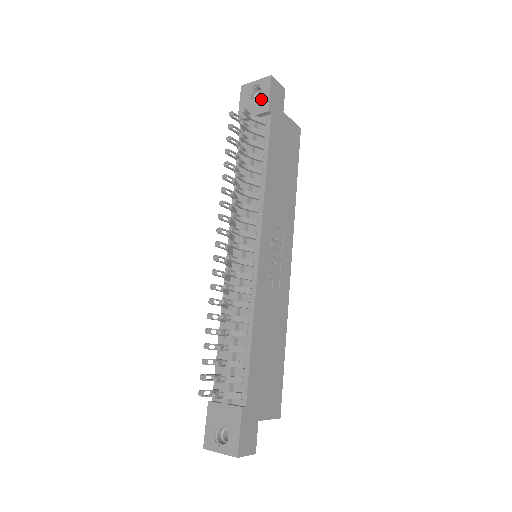
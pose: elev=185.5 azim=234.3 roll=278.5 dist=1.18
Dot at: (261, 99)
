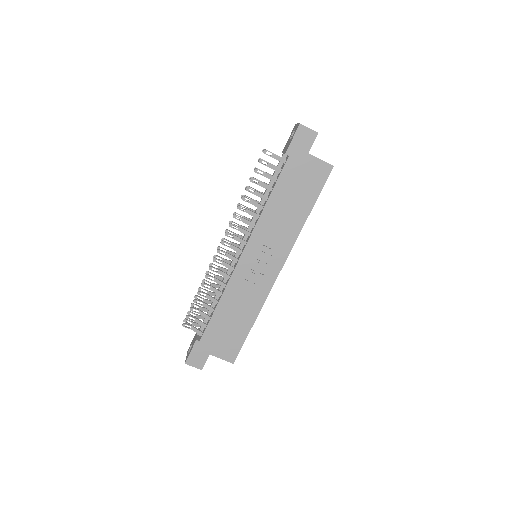
Dot at: (290, 141)
